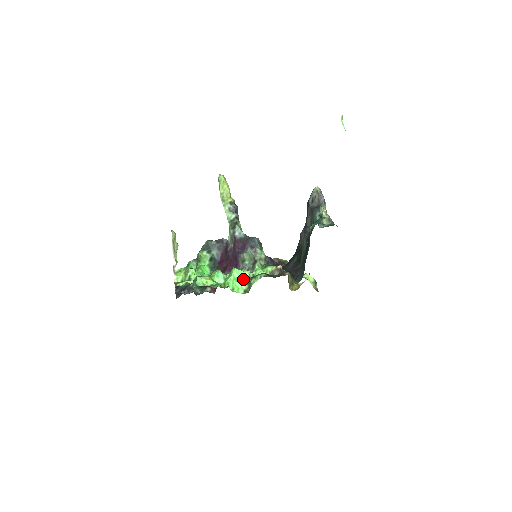
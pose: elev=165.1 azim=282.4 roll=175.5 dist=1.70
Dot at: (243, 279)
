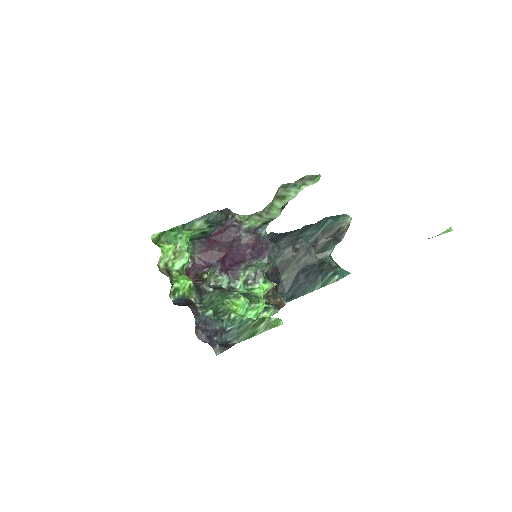
Dot at: (259, 312)
